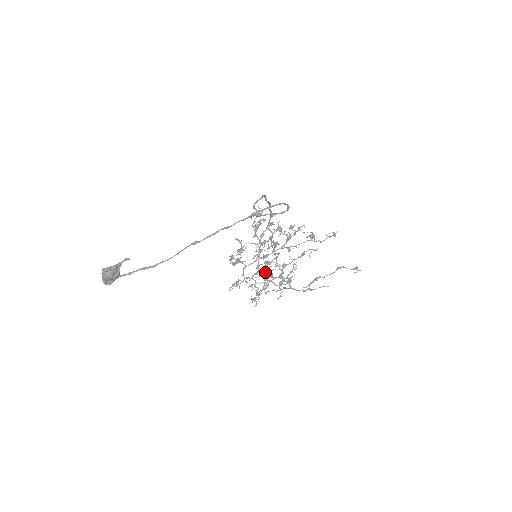
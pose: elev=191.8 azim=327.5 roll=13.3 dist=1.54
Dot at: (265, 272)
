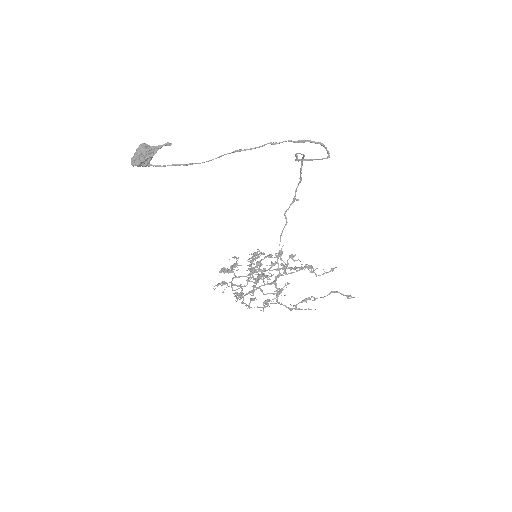
Dot at: (258, 277)
